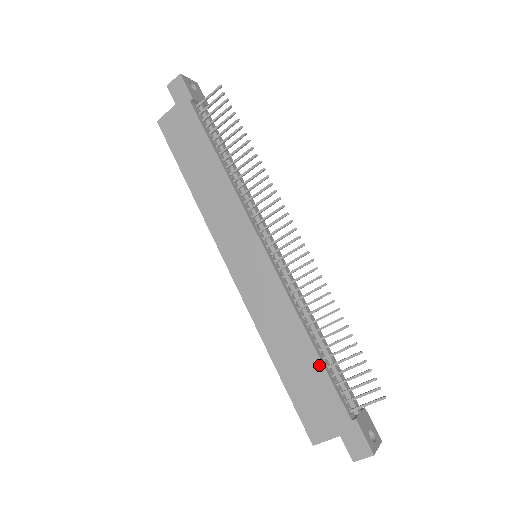
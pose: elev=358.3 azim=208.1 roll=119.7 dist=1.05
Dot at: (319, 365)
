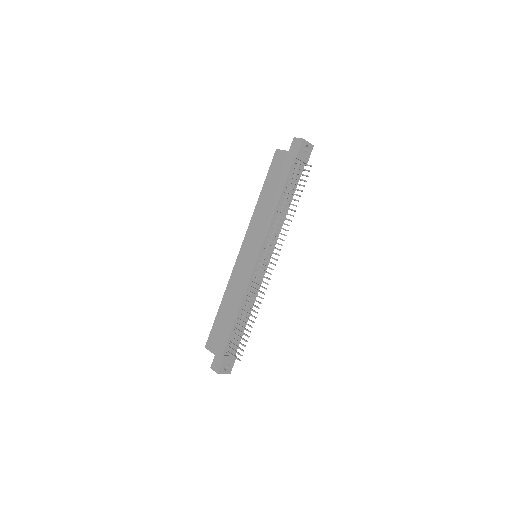
Dot at: (232, 324)
